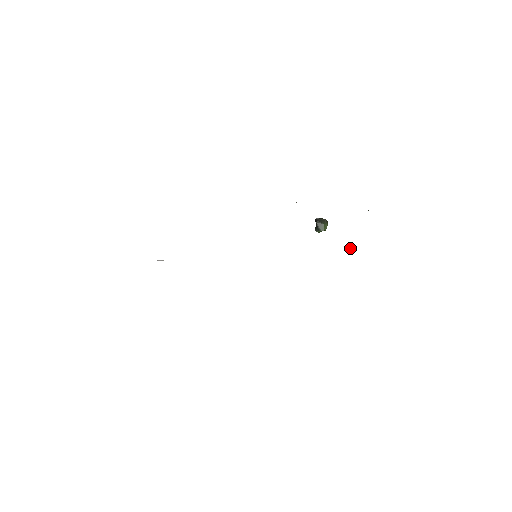
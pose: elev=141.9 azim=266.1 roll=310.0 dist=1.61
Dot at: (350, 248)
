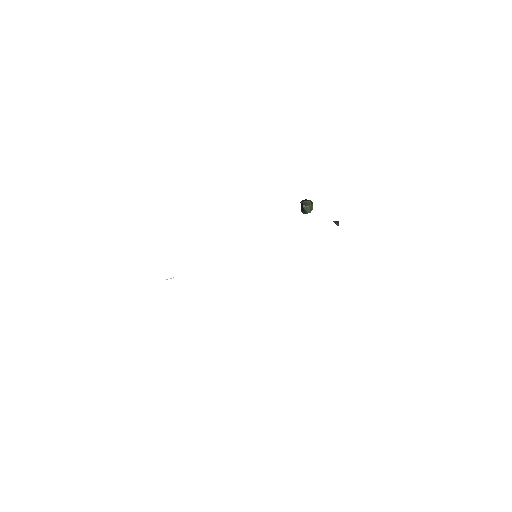
Dot at: (337, 225)
